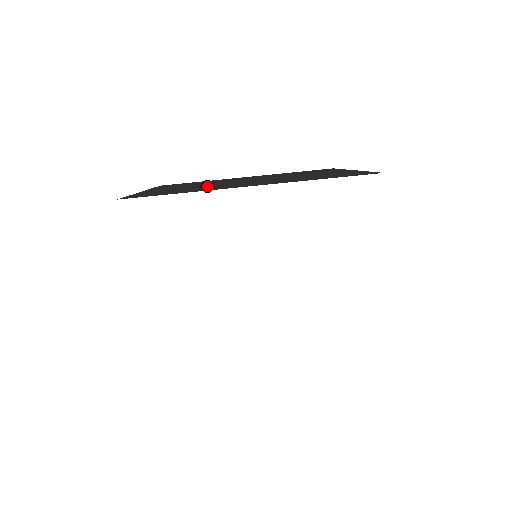
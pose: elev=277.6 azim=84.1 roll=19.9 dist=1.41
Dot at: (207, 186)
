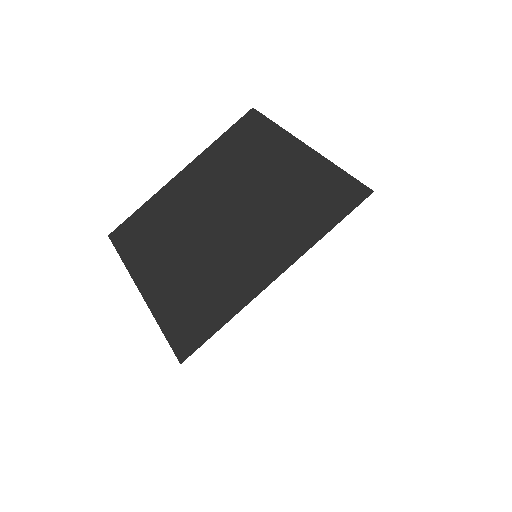
Dot at: (207, 265)
